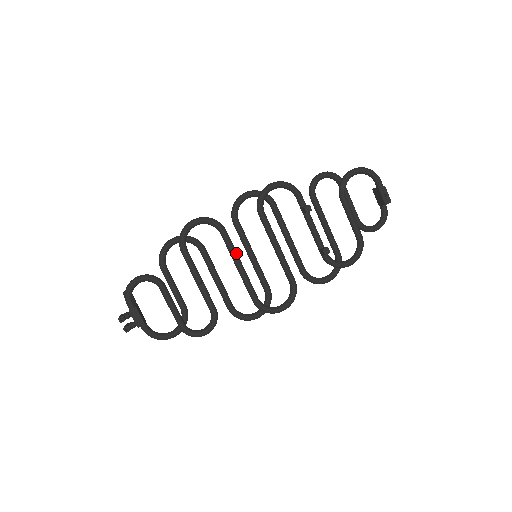
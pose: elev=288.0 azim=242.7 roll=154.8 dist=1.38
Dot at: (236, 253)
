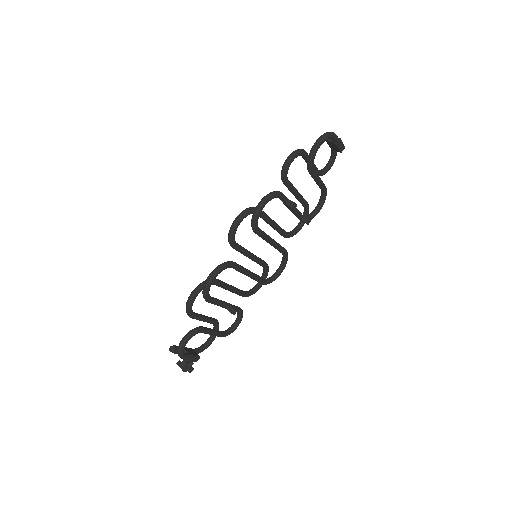
Dot at: (246, 270)
